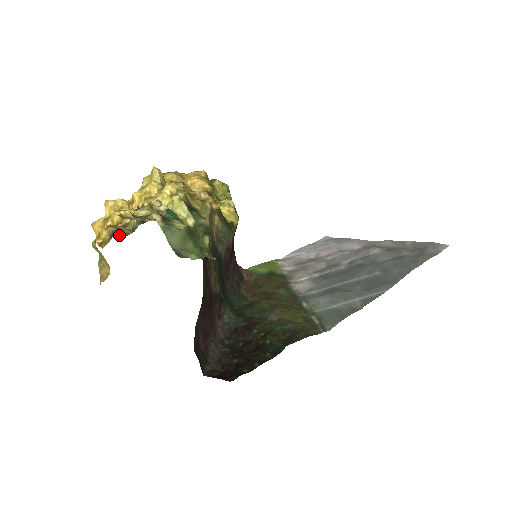
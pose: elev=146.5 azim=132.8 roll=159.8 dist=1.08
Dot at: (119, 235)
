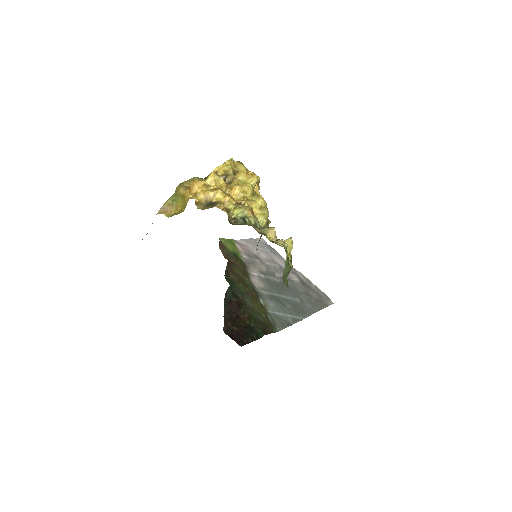
Dot at: (229, 221)
